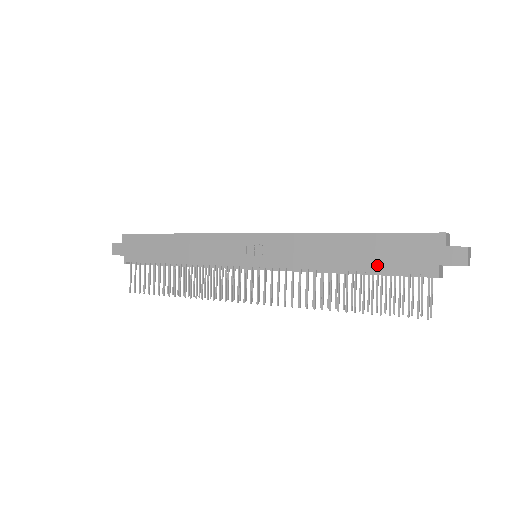
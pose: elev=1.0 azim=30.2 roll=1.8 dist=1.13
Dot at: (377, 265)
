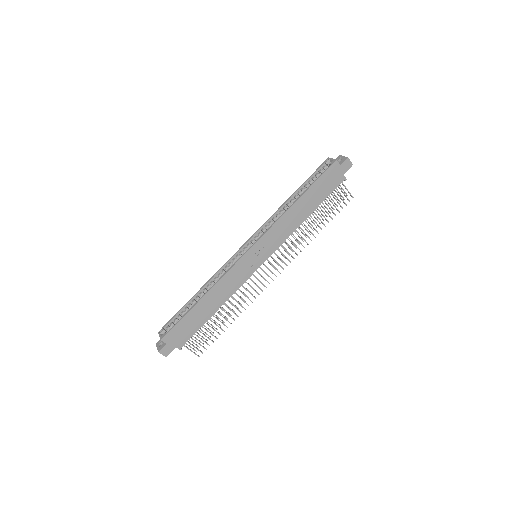
Dot at: (321, 199)
